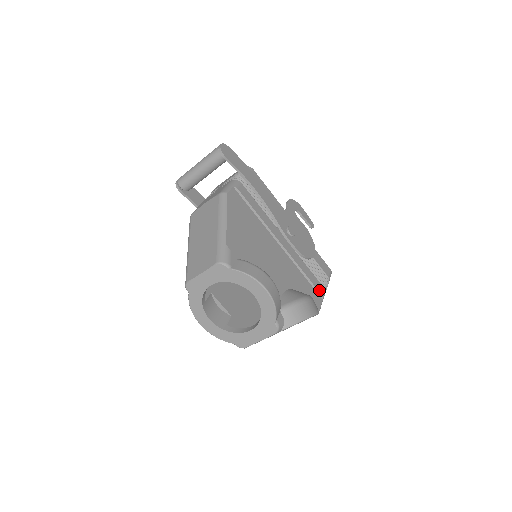
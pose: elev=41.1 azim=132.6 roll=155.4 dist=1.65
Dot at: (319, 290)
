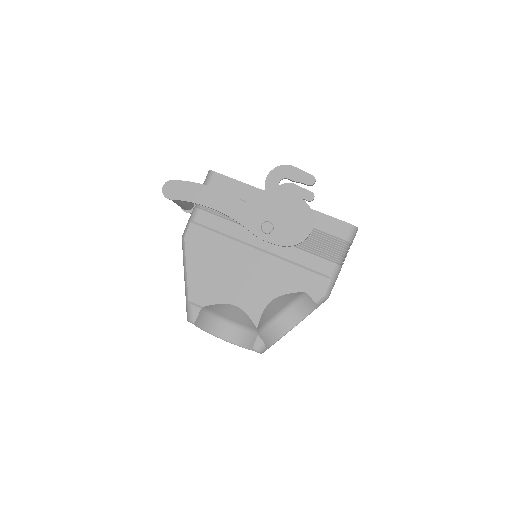
Dot at: (324, 272)
